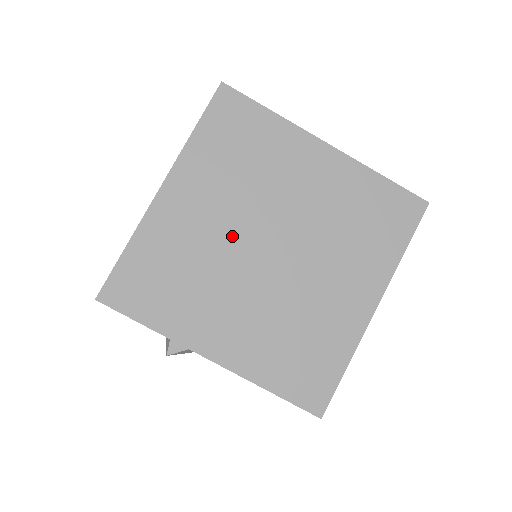
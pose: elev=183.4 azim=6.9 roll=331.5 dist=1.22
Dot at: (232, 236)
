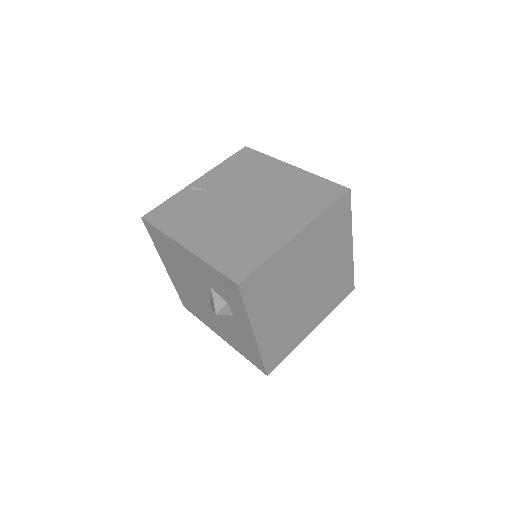
Dot at: (301, 274)
